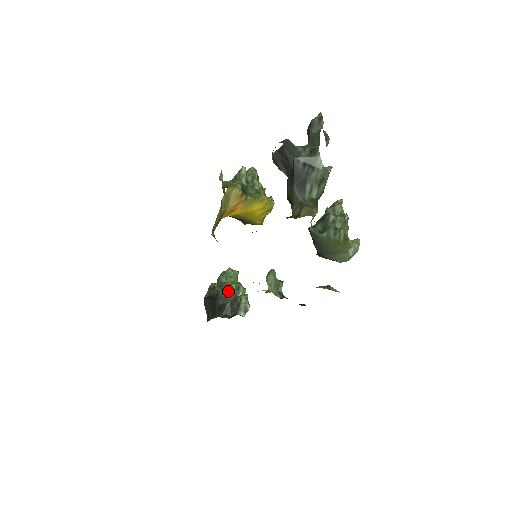
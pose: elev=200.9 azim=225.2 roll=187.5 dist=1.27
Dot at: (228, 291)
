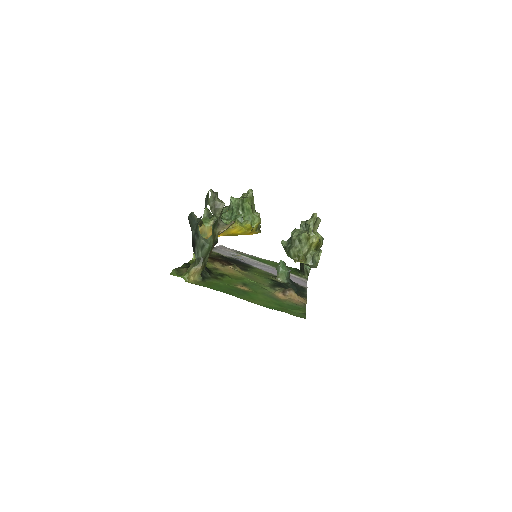
Dot at: occluded
